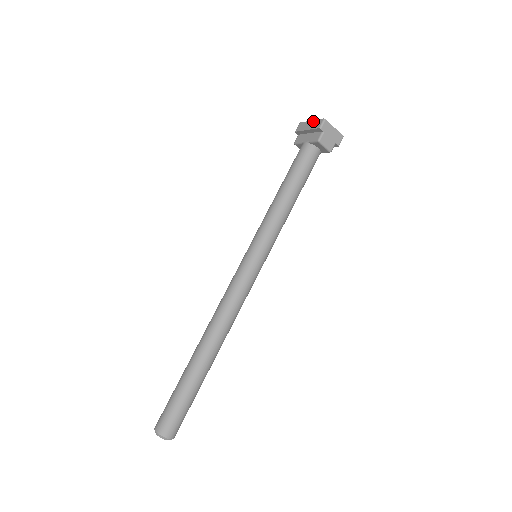
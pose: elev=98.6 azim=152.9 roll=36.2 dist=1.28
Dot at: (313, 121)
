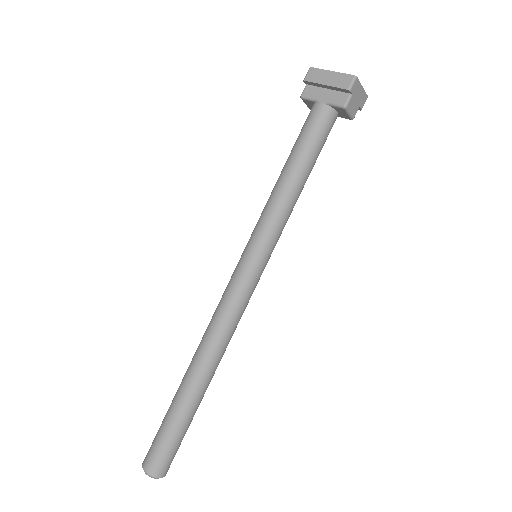
Dot at: (335, 73)
